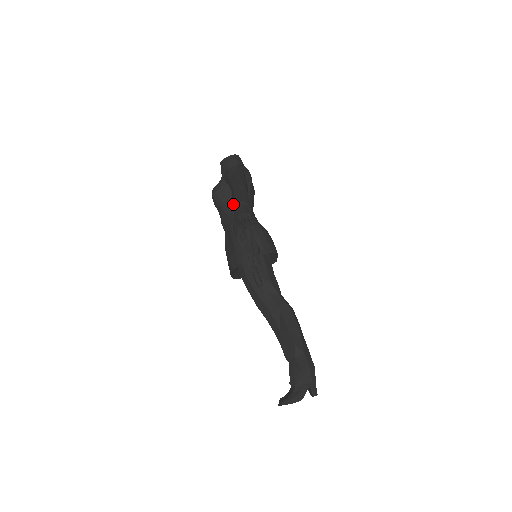
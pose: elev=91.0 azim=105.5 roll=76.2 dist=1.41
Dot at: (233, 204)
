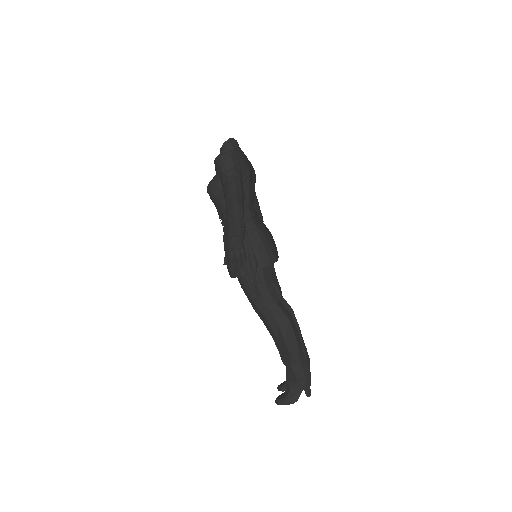
Dot at: (226, 231)
